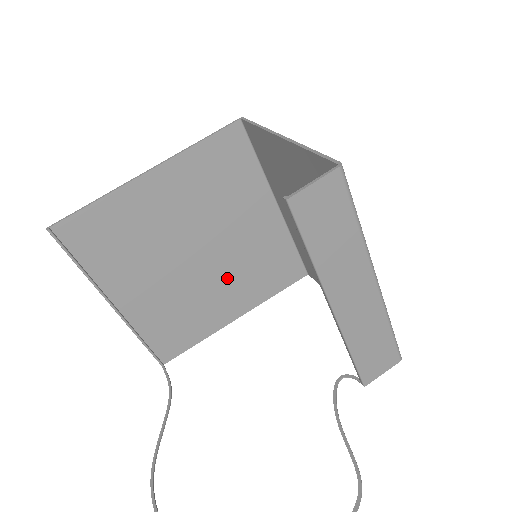
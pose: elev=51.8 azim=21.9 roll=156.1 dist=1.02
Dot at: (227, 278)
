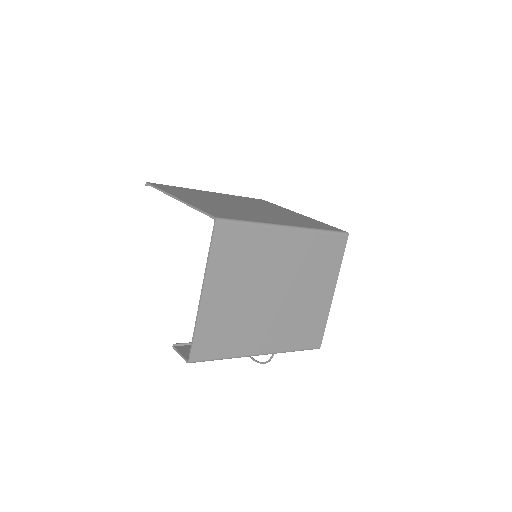
Dot at: occluded
